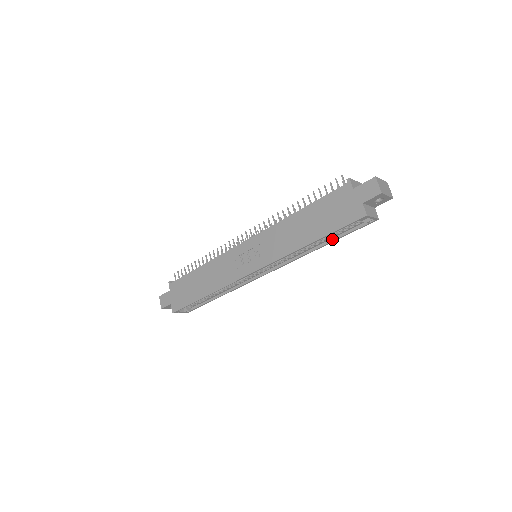
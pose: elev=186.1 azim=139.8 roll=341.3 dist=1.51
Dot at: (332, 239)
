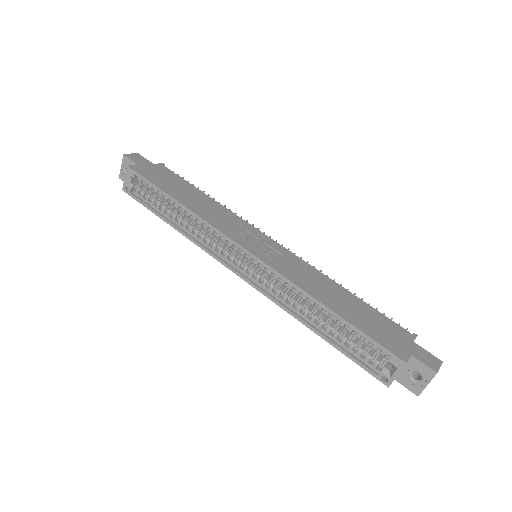
Dot at: (331, 339)
